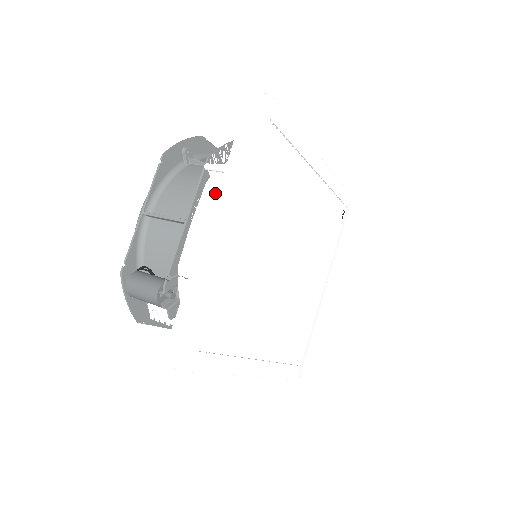
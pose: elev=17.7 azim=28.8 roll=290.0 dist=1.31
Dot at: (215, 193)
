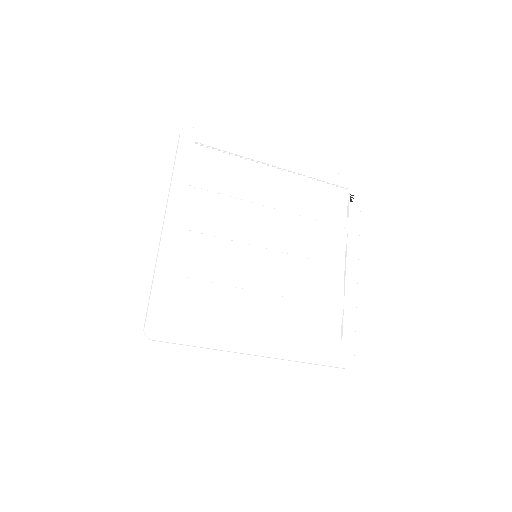
Dot at: occluded
